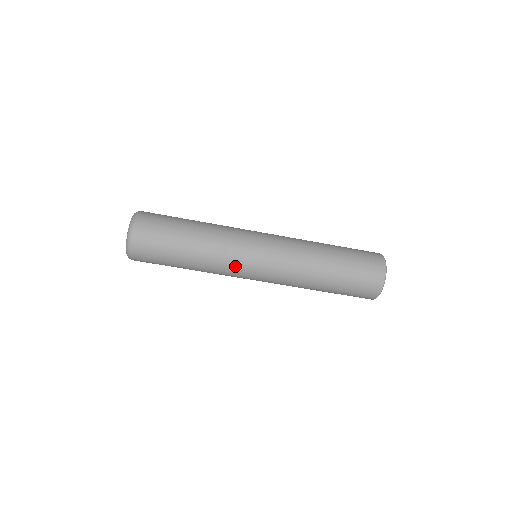
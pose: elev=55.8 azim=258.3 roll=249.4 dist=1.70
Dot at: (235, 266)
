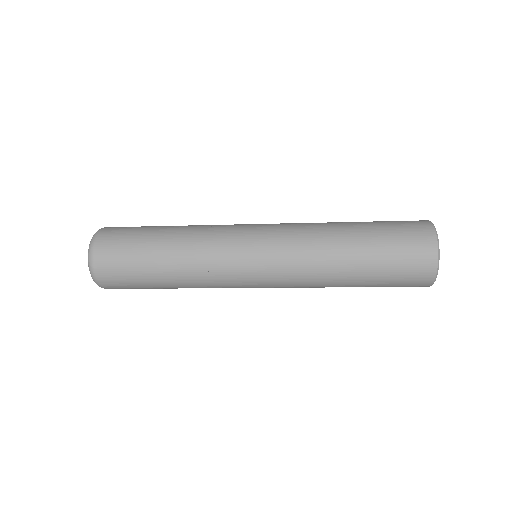
Dot at: occluded
